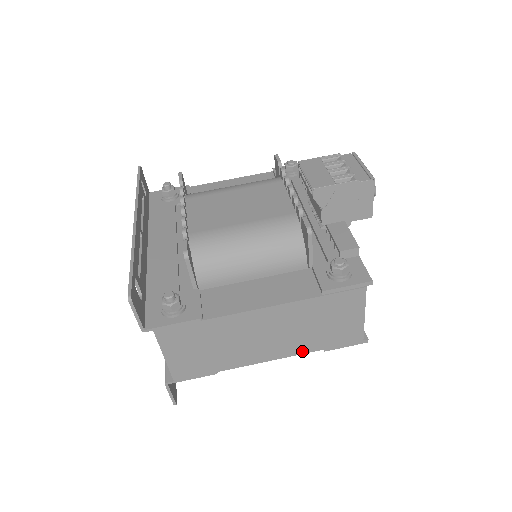
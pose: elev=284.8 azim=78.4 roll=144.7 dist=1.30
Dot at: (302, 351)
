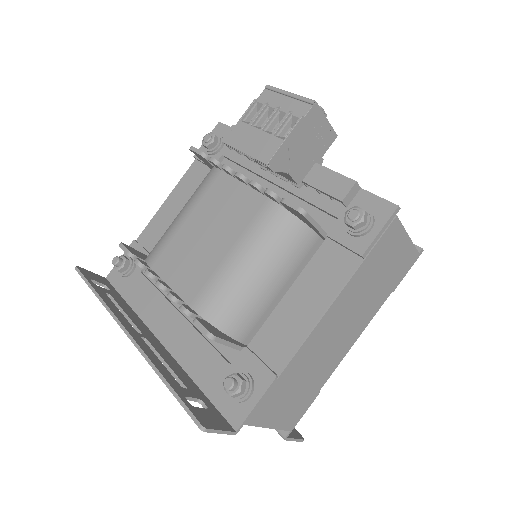
Dot at: (375, 310)
